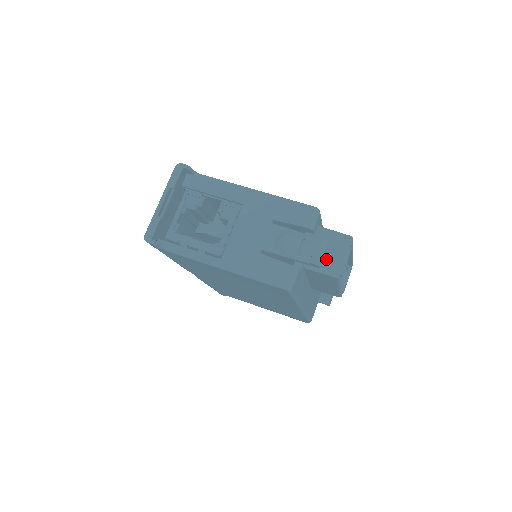
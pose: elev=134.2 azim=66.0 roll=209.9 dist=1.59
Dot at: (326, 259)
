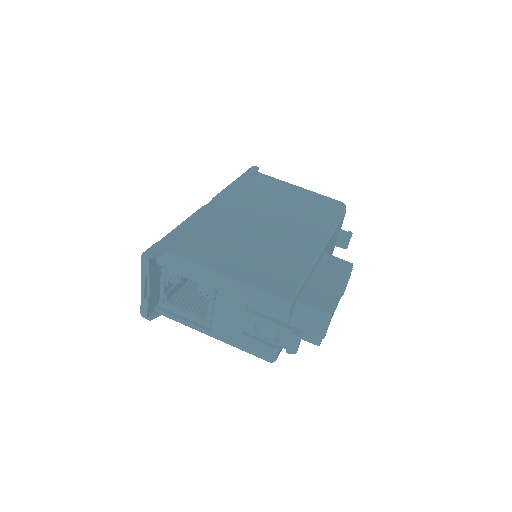
Dot at: (306, 331)
